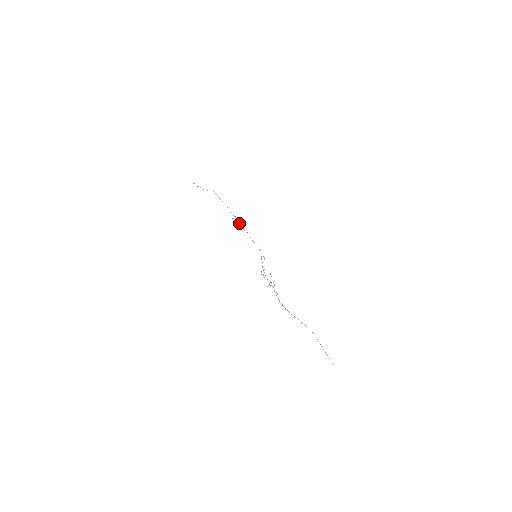
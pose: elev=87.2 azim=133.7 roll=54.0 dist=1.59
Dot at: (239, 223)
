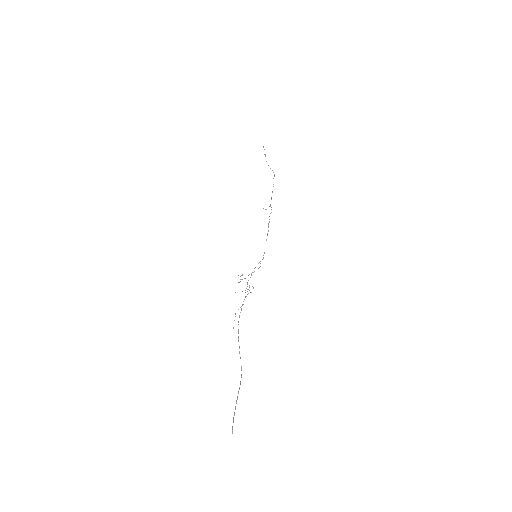
Dot at: (269, 216)
